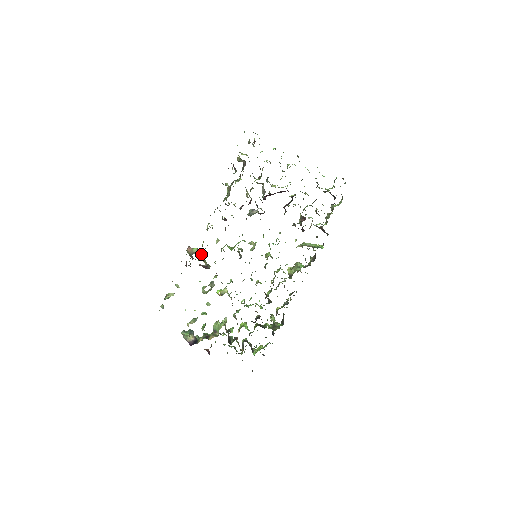
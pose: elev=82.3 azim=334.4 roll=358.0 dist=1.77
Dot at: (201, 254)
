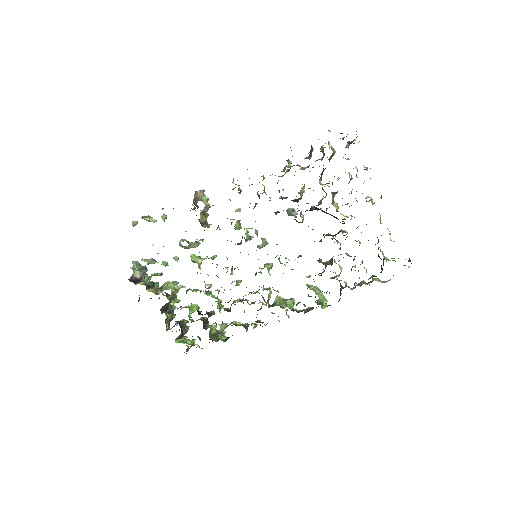
Dot at: (208, 207)
